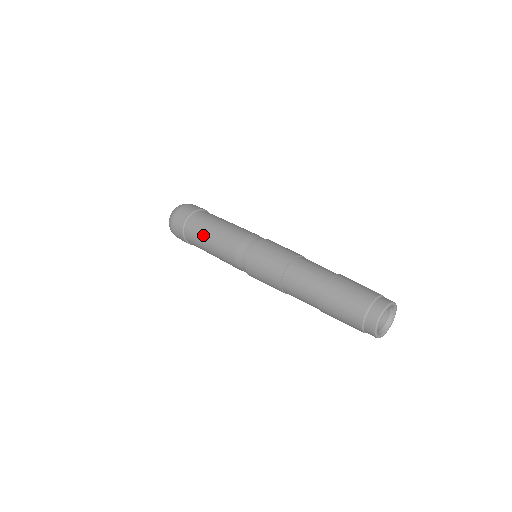
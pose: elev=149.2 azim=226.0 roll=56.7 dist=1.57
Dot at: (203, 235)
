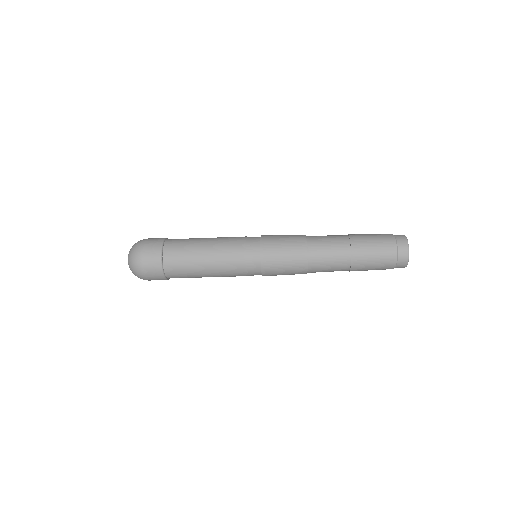
Dot at: occluded
